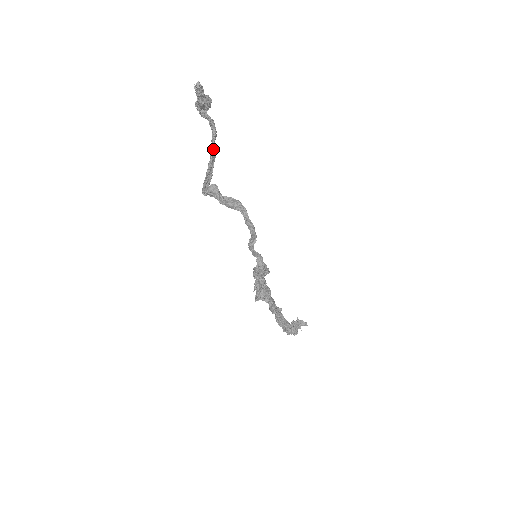
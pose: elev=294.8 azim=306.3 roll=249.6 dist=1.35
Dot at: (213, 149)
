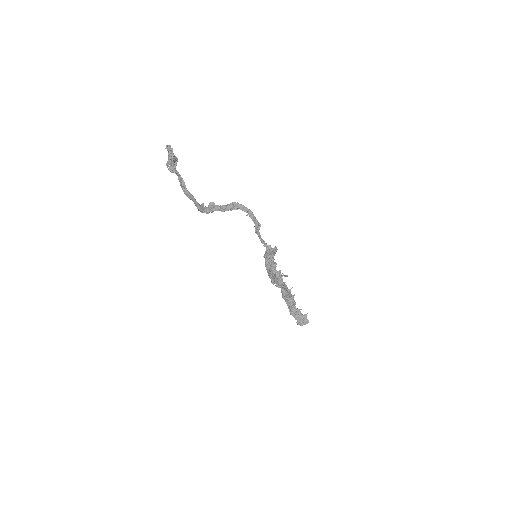
Dot at: (190, 193)
